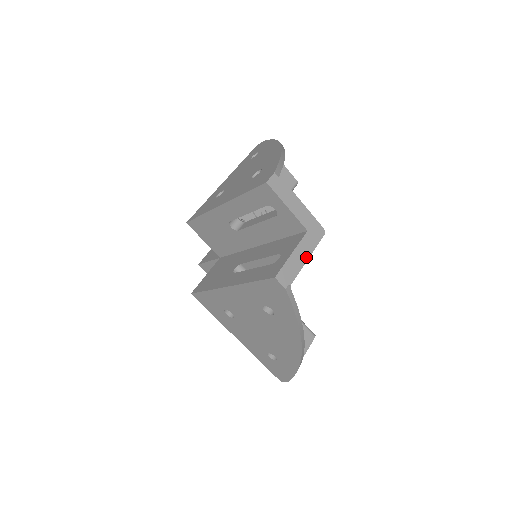
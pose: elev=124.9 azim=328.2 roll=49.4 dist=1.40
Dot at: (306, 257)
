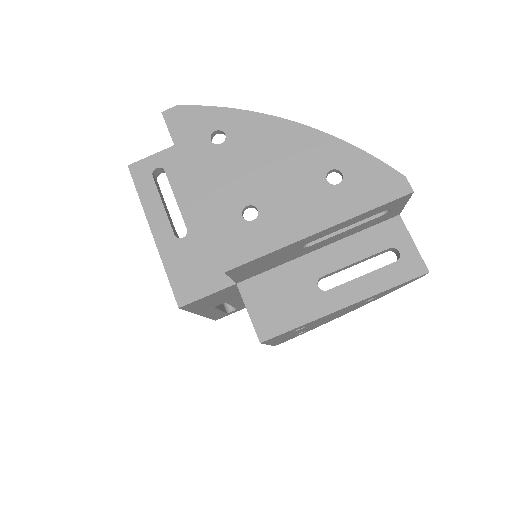
Dot at: occluded
